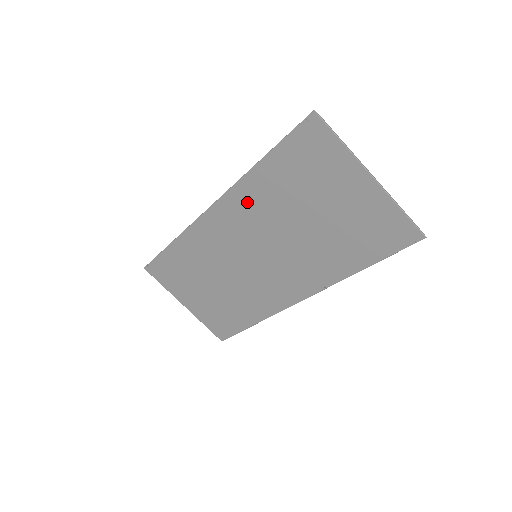
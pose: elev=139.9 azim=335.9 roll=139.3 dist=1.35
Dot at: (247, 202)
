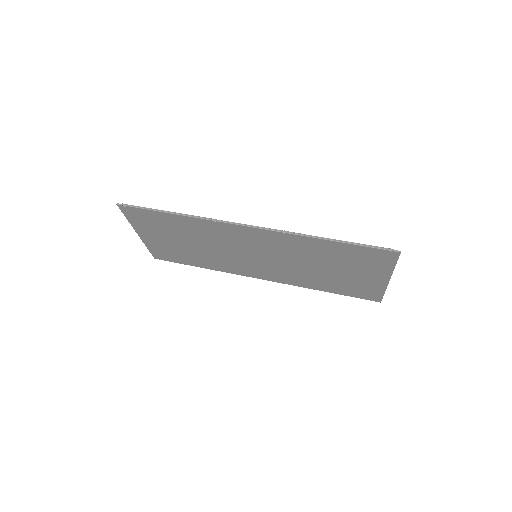
Dot at: (289, 243)
